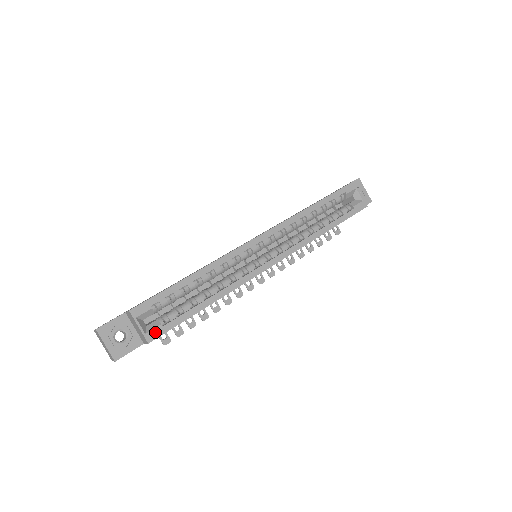
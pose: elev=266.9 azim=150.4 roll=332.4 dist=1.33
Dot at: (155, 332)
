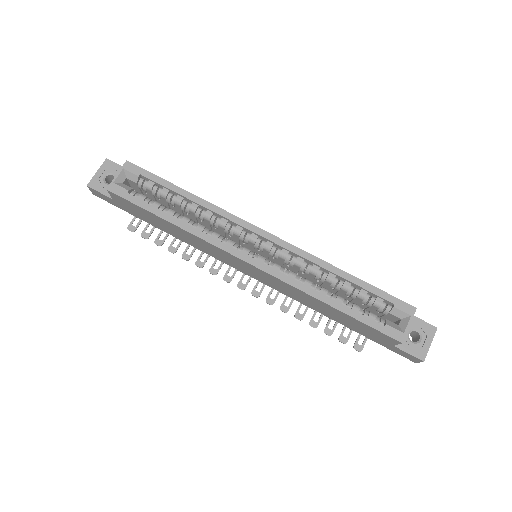
Dot at: (119, 189)
